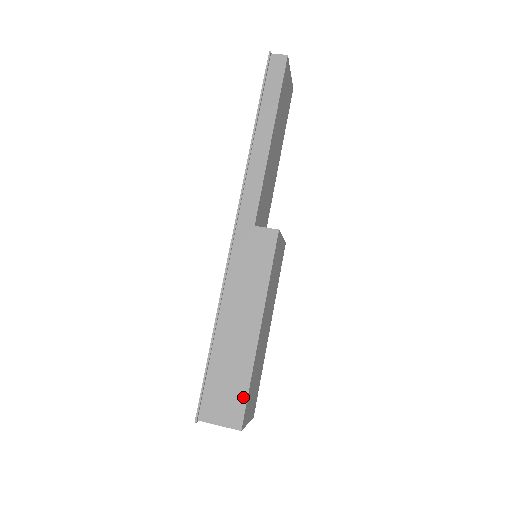
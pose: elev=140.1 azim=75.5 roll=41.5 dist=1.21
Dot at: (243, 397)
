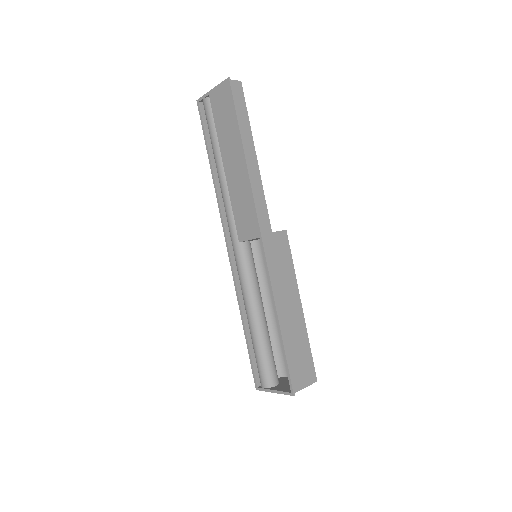
Dot at: (310, 359)
